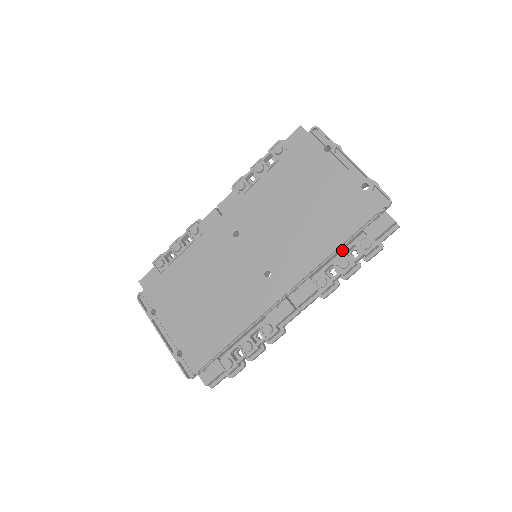
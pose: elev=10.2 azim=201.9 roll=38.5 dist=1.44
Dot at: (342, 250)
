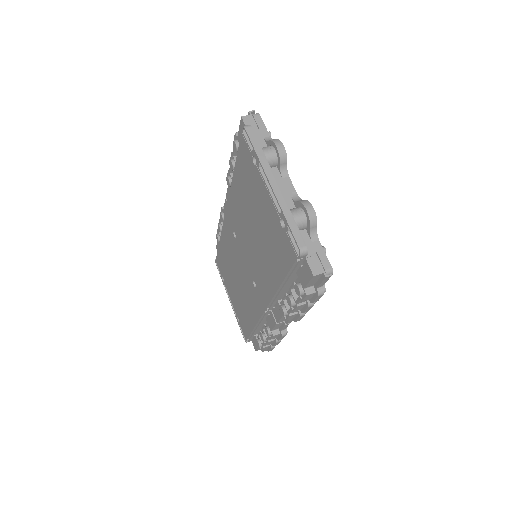
Dot at: occluded
